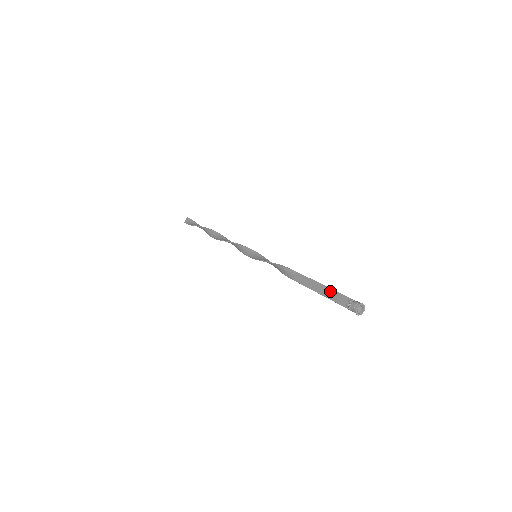
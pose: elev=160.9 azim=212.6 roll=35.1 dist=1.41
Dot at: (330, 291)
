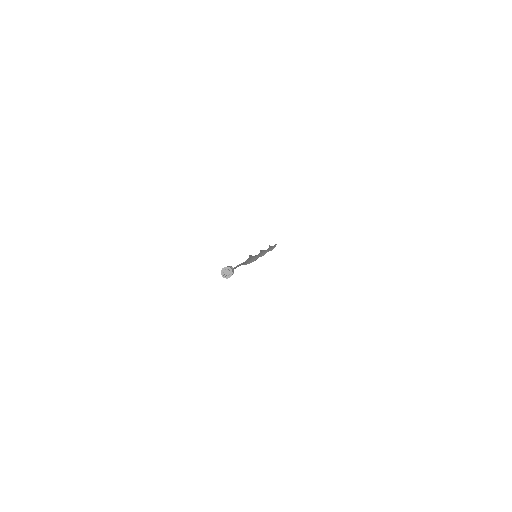
Dot at: occluded
